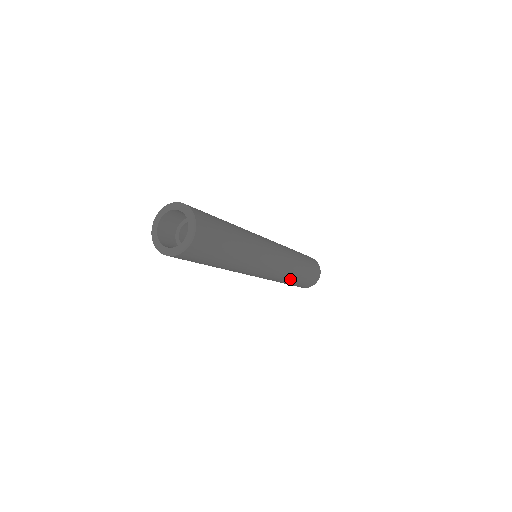
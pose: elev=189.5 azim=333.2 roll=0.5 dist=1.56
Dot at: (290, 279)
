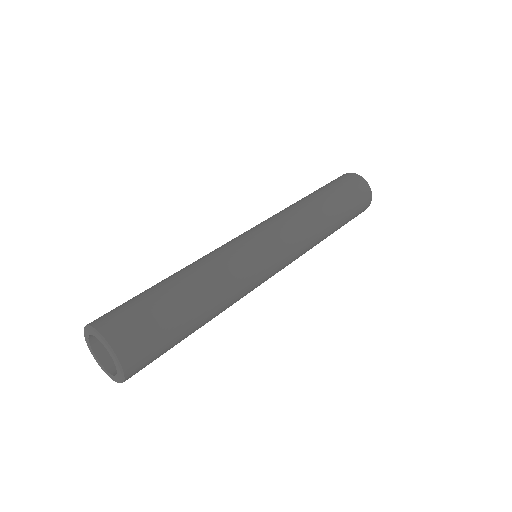
Dot at: (319, 242)
